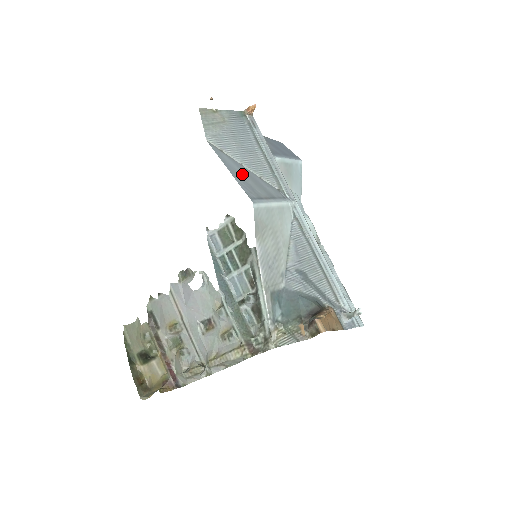
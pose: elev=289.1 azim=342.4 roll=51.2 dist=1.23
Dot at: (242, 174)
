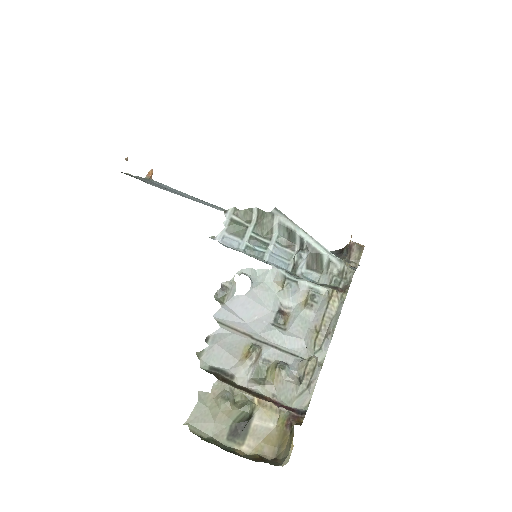
Dot at: occluded
